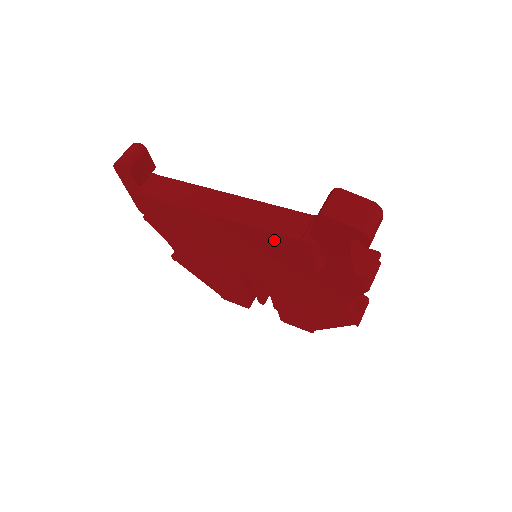
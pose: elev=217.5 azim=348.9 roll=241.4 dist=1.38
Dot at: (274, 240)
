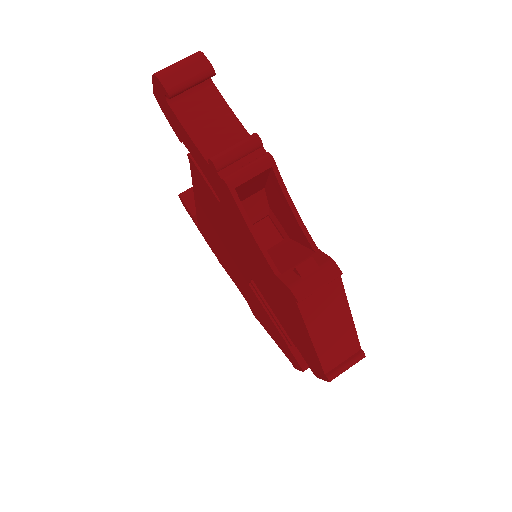
Dot at: (199, 187)
